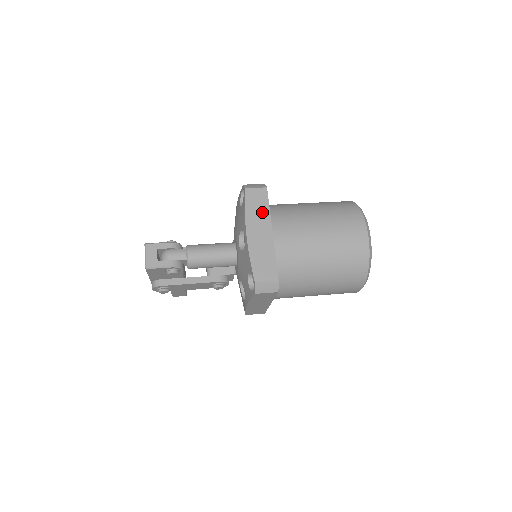
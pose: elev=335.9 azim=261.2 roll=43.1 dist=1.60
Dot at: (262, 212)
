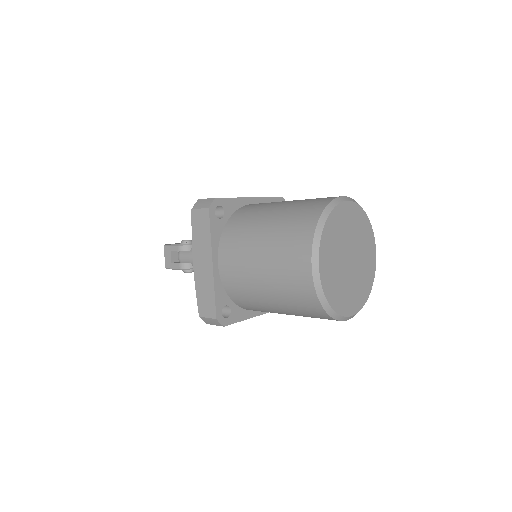
Dot at: (205, 239)
